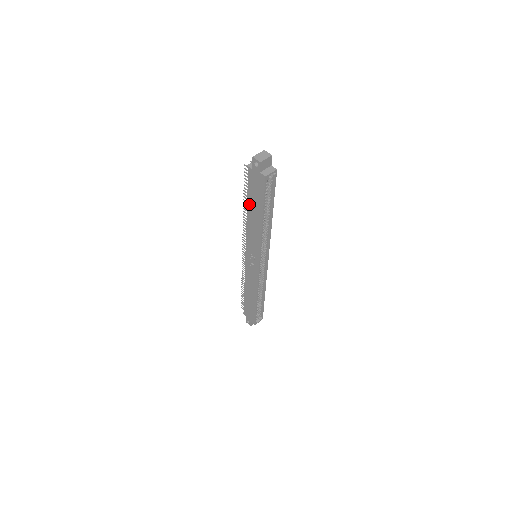
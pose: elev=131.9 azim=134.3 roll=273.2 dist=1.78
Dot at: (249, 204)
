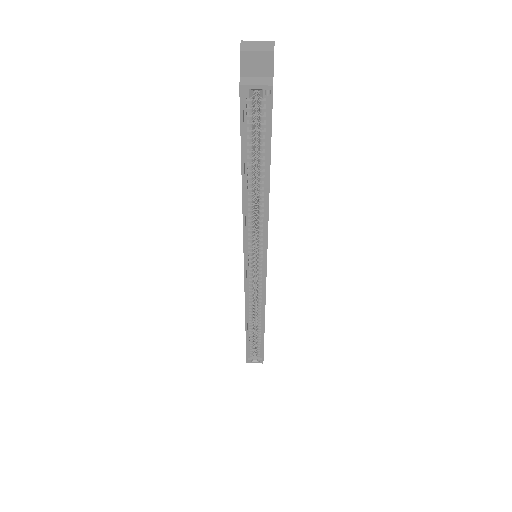
Dot at: occluded
